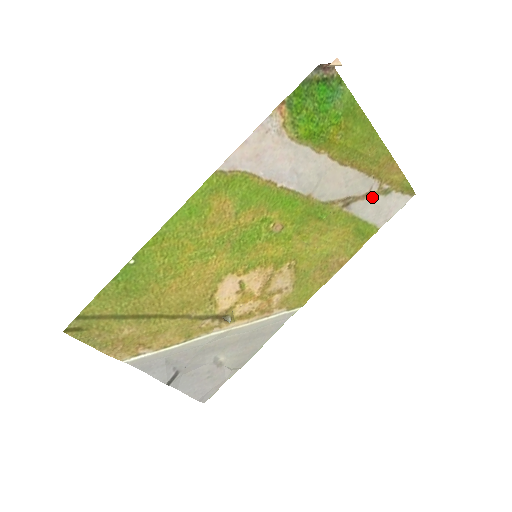
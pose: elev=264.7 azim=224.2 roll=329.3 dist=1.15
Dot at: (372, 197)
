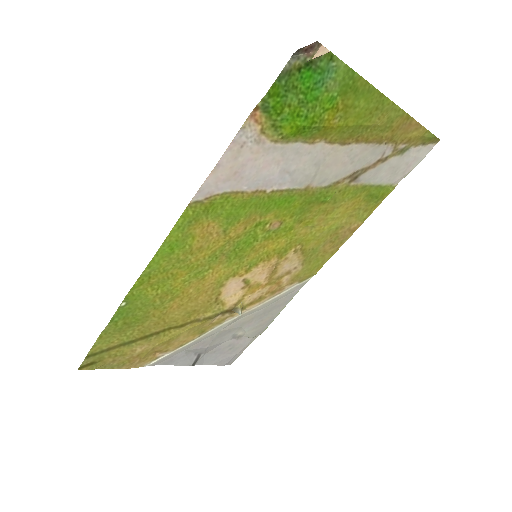
Dot at: (385, 161)
